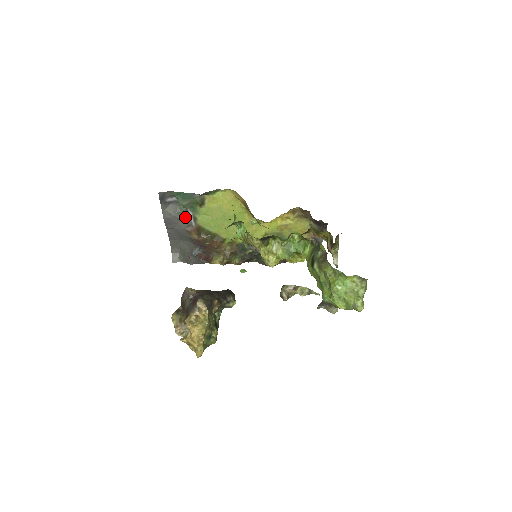
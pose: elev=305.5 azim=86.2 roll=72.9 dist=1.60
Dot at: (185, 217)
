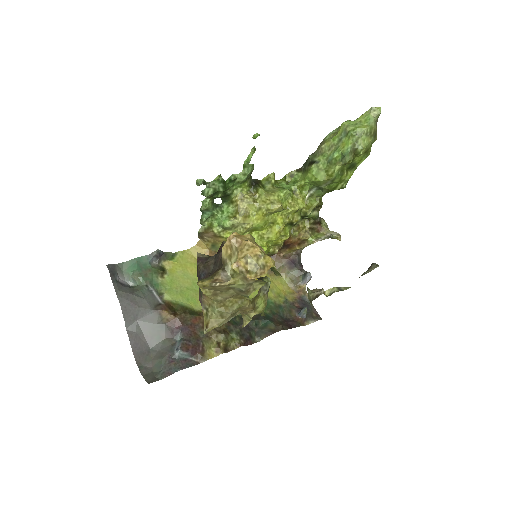
Dot at: (147, 296)
